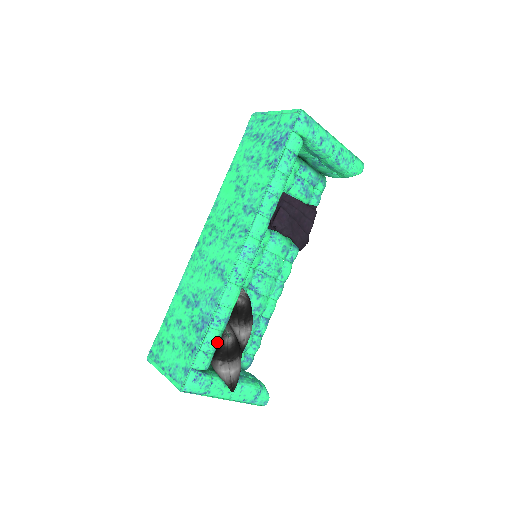
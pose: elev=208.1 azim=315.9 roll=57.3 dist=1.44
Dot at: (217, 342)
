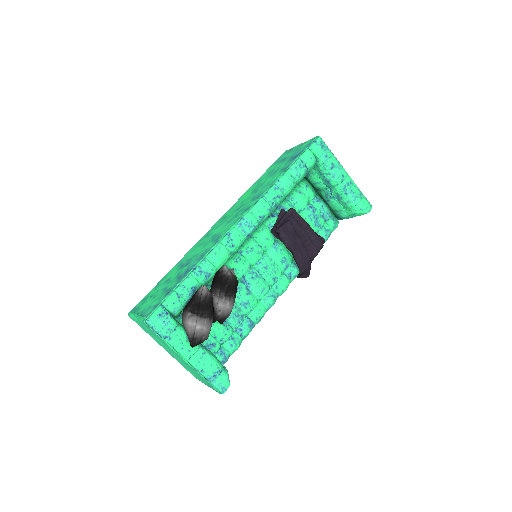
Dot at: (193, 291)
